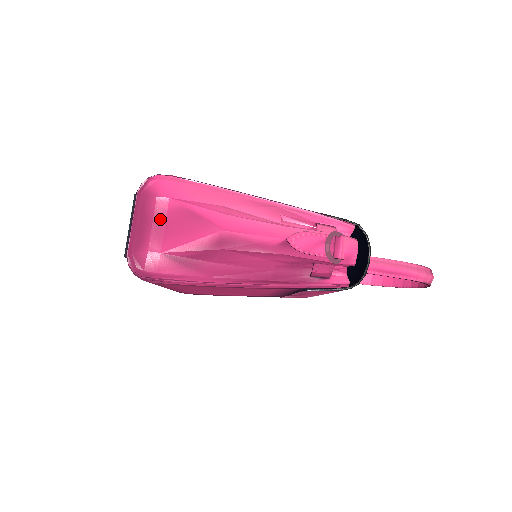
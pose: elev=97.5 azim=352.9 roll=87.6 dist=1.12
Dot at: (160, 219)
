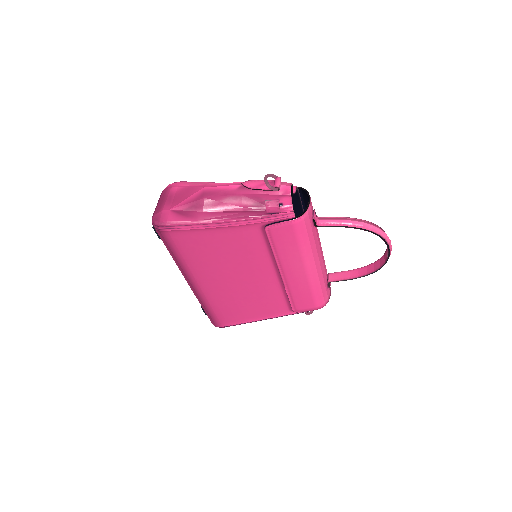
Dot at: (171, 196)
